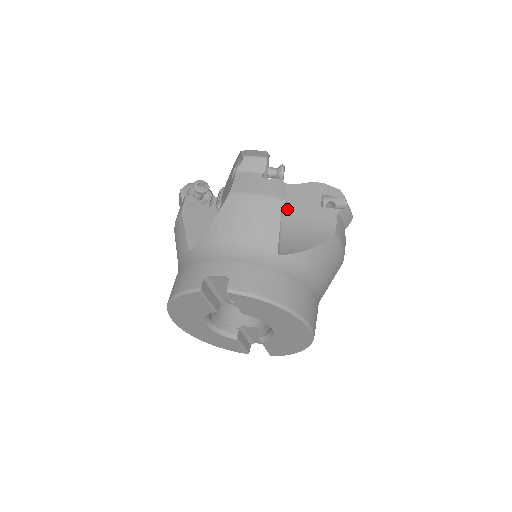
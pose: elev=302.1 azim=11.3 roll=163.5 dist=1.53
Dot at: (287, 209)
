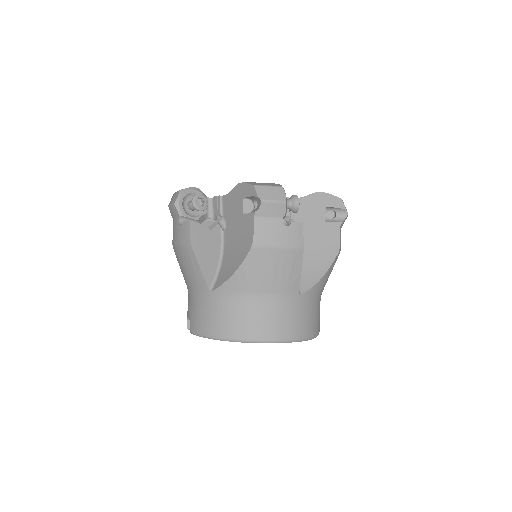
Dot at: (226, 227)
